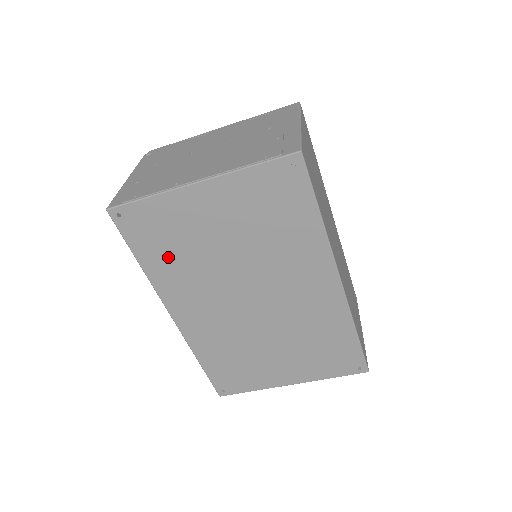
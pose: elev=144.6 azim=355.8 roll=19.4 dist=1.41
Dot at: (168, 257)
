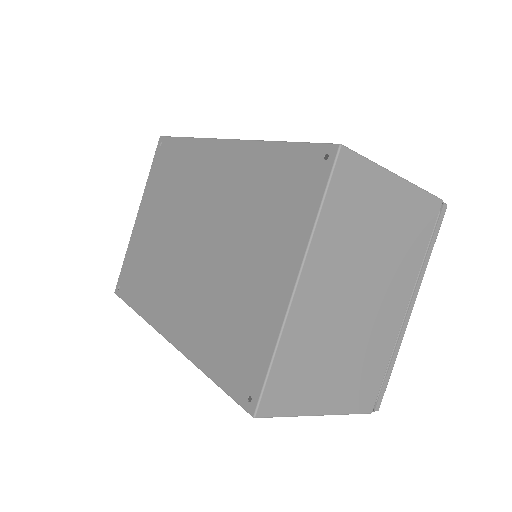
Dot at: (144, 282)
